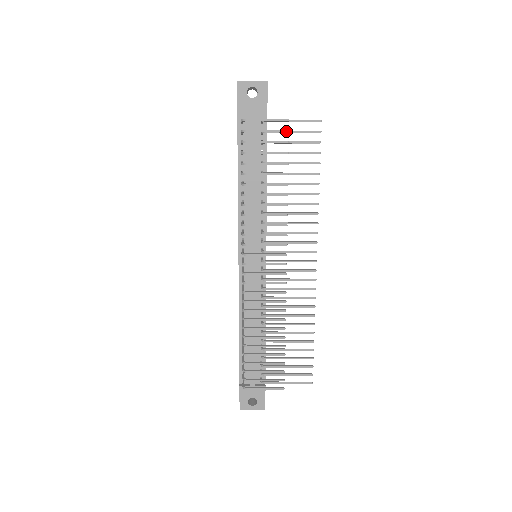
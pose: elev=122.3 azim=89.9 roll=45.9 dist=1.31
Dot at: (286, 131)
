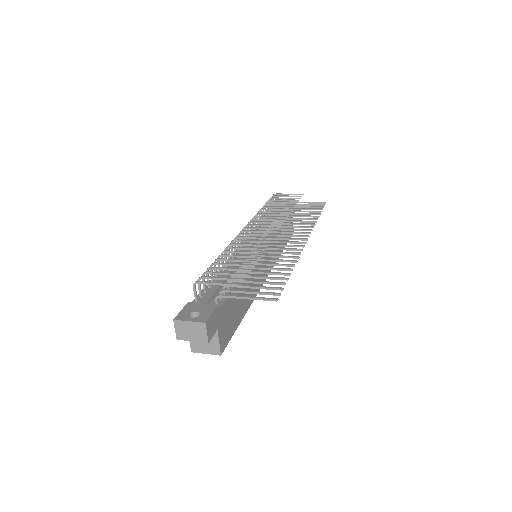
Dot at: (300, 196)
